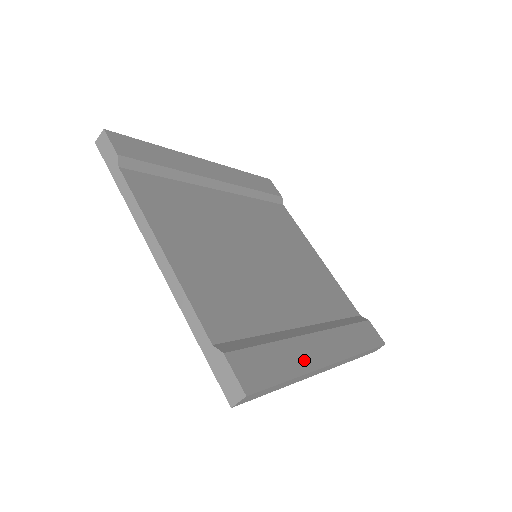
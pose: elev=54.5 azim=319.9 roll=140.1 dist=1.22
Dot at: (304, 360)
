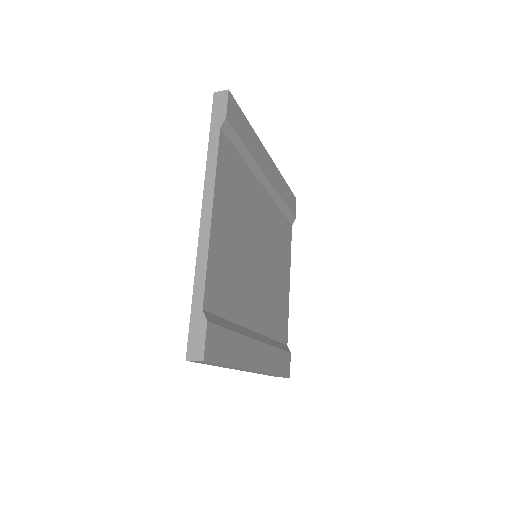
Dot at: (243, 357)
